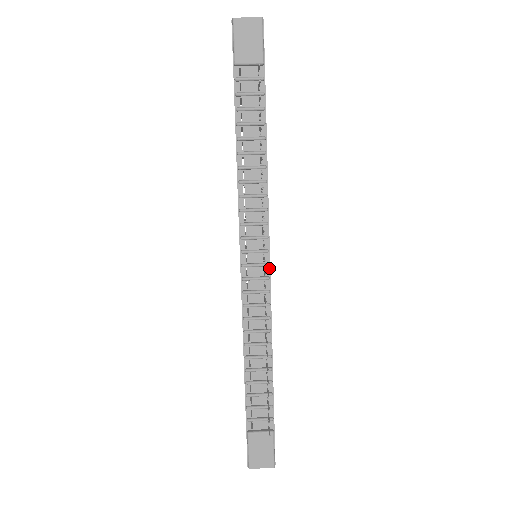
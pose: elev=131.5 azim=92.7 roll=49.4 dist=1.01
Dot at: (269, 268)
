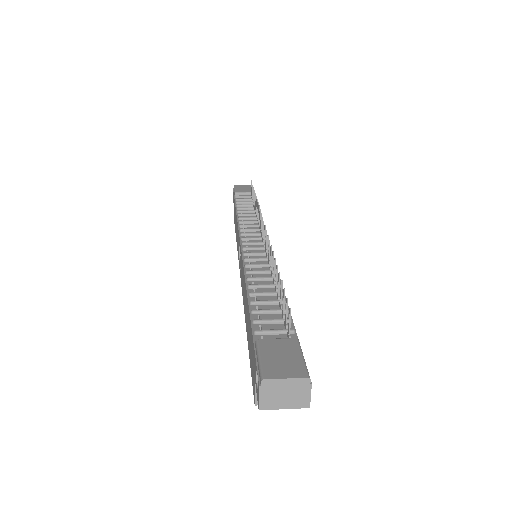
Dot at: occluded
